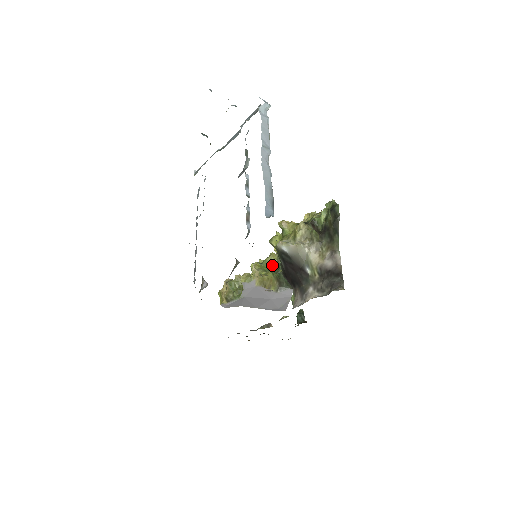
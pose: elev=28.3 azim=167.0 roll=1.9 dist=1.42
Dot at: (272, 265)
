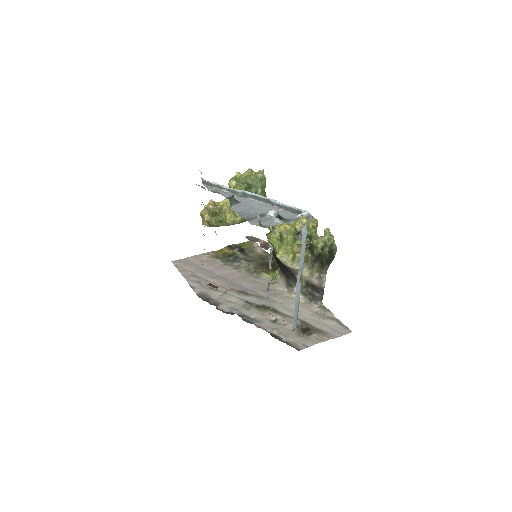
Dot at: (250, 187)
